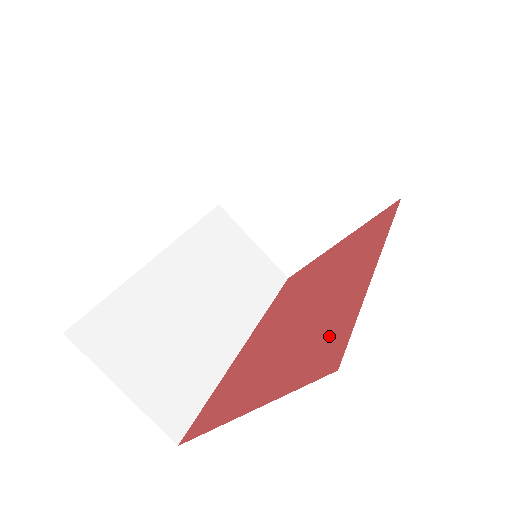
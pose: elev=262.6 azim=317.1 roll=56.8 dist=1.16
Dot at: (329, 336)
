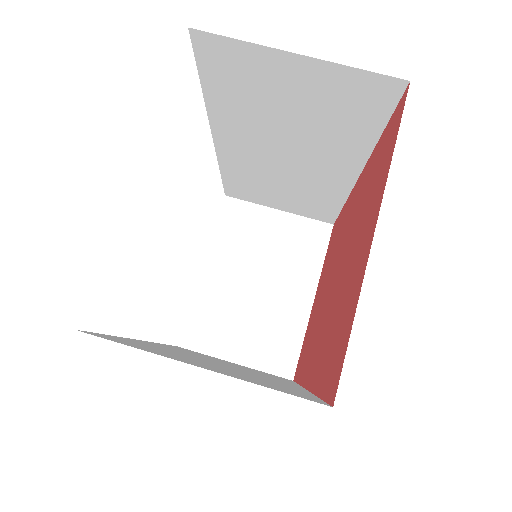
Dot at: (378, 157)
